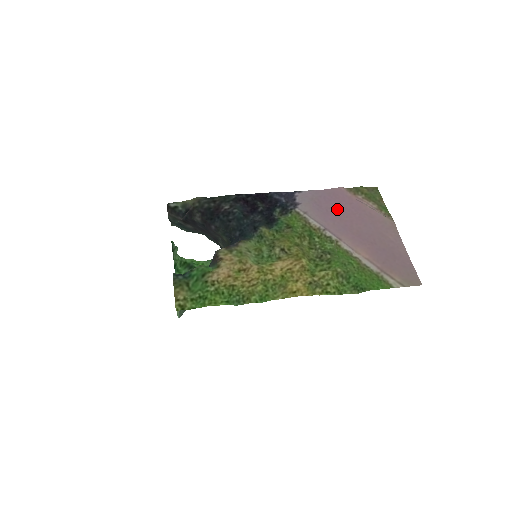
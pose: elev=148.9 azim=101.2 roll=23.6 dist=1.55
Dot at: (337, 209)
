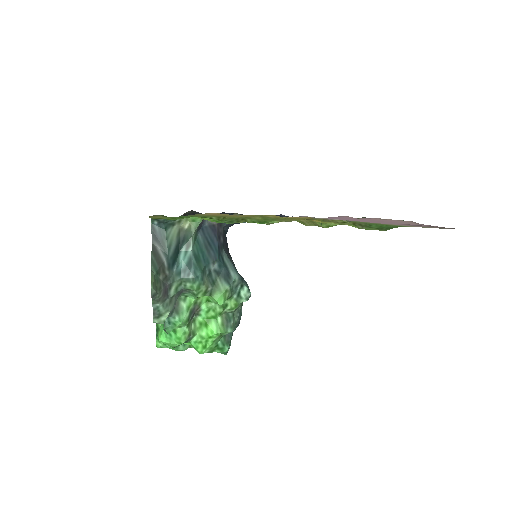
Dot at: occluded
